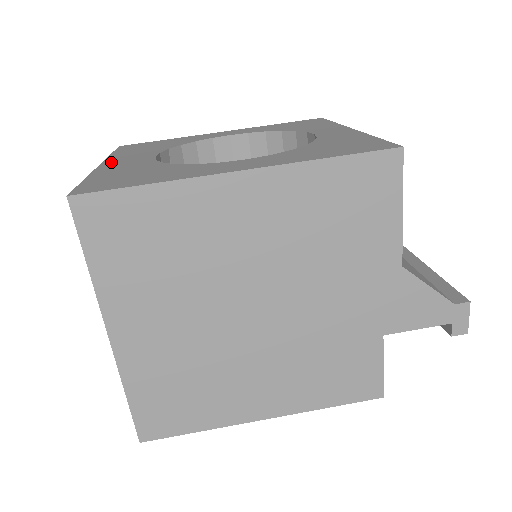
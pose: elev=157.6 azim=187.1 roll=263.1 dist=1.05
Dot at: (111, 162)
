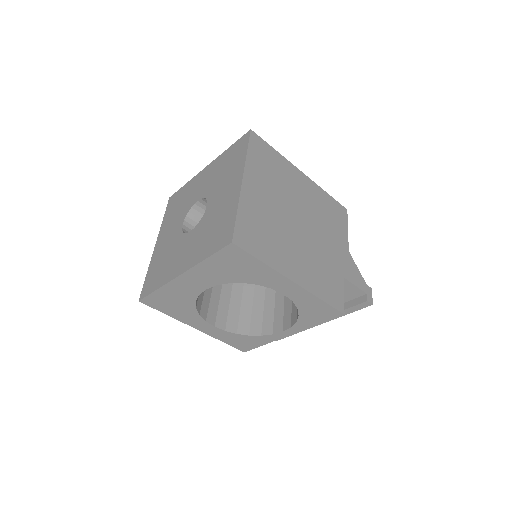
Dot at: occluded
